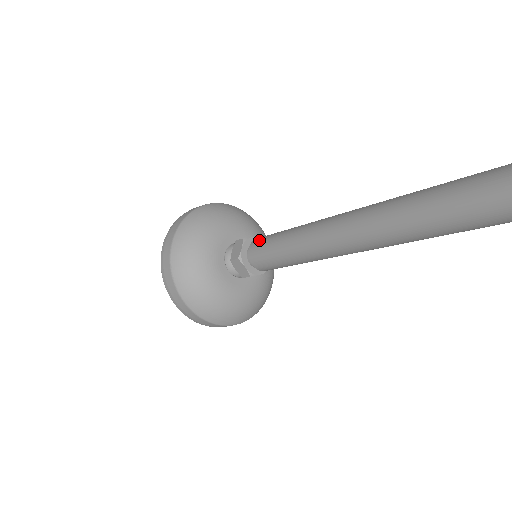
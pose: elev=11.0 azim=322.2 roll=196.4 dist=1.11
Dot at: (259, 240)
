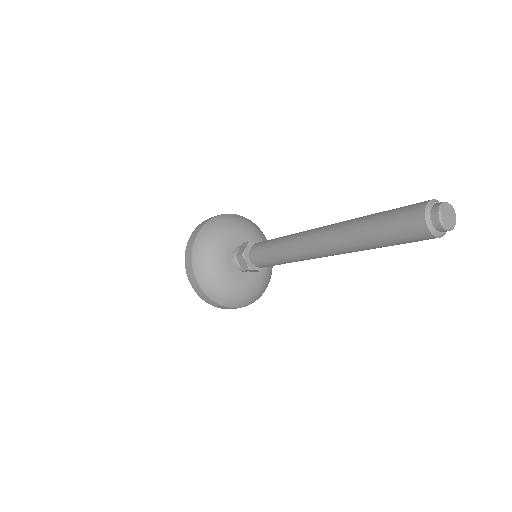
Dot at: (255, 255)
